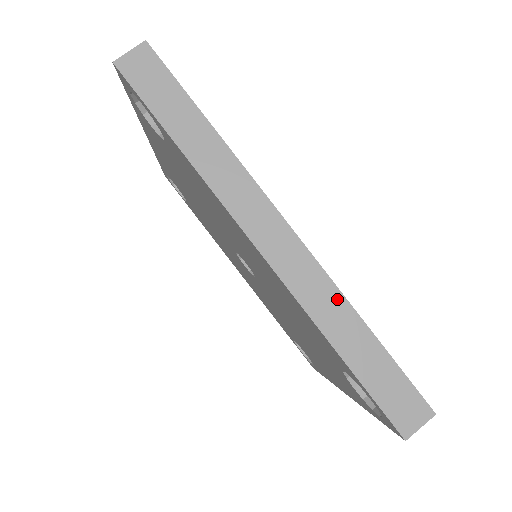
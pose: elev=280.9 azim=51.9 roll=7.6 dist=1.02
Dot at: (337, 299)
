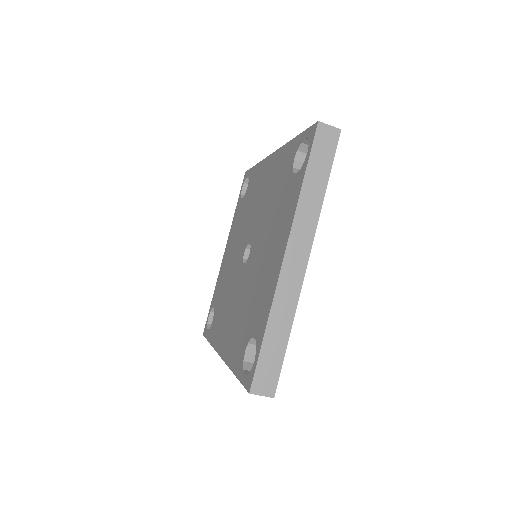
Dot at: occluded
